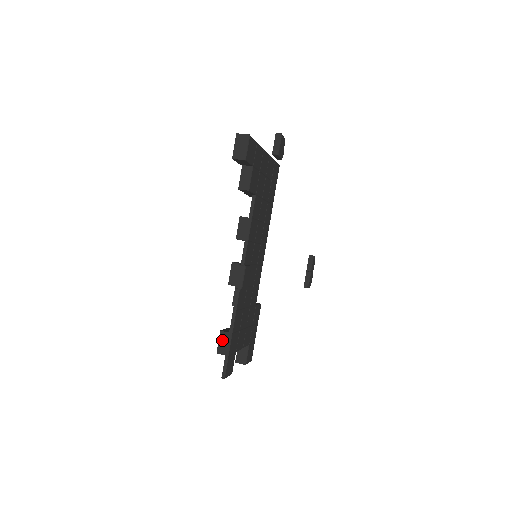
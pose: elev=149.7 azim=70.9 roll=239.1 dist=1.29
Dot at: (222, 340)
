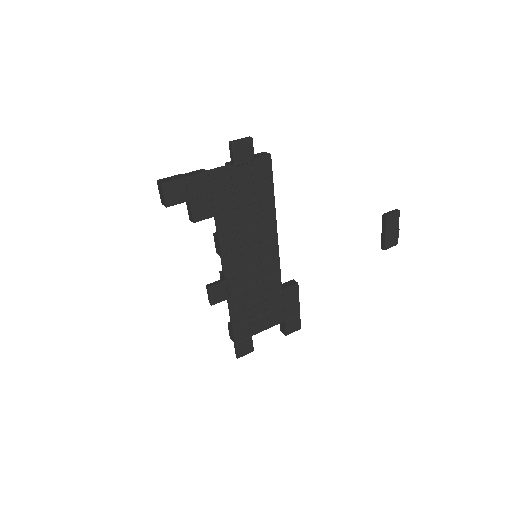
Dot at: (230, 330)
